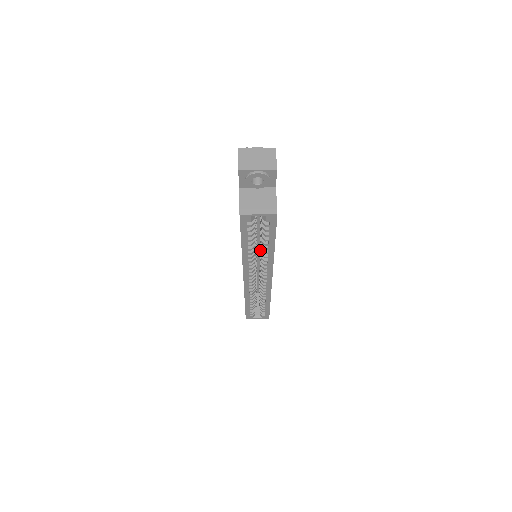
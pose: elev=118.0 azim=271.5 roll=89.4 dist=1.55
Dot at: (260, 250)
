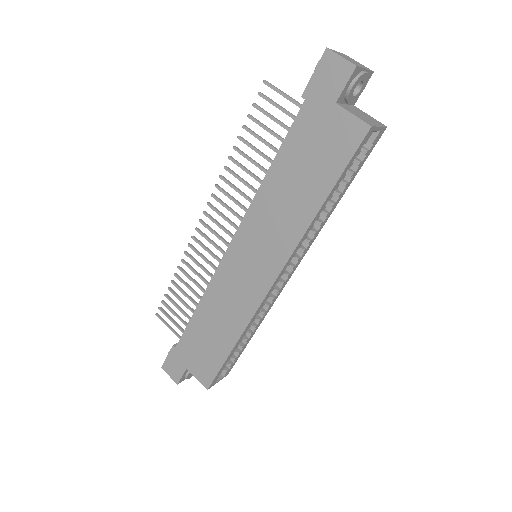
Dot at: occluded
